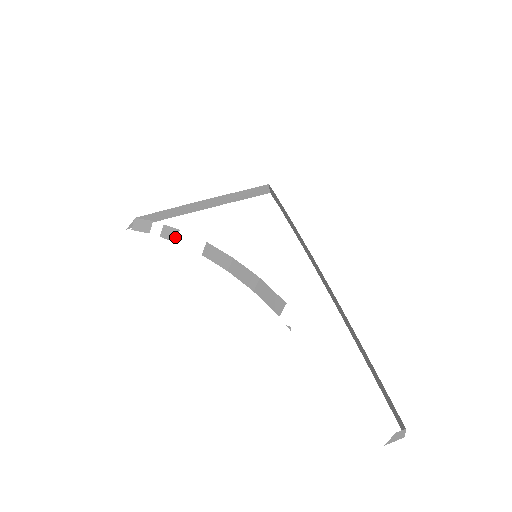
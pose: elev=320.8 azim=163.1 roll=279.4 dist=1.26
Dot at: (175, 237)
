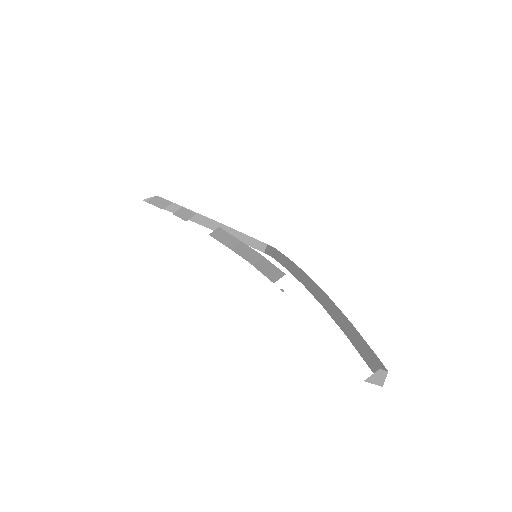
Dot at: (188, 218)
